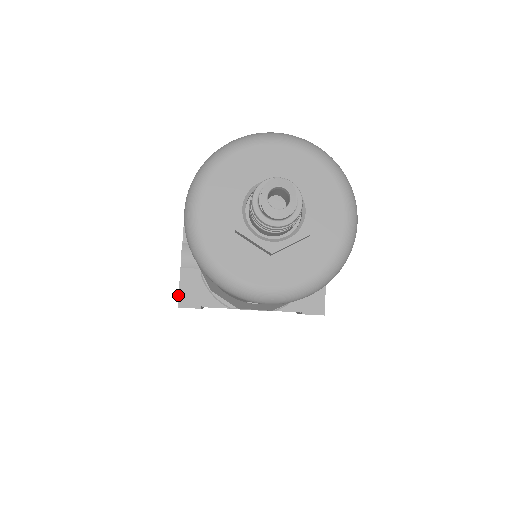
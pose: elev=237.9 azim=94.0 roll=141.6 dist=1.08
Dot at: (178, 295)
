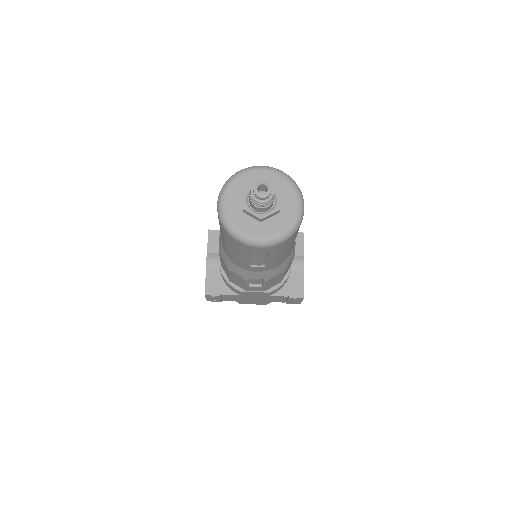
Dot at: (205, 287)
